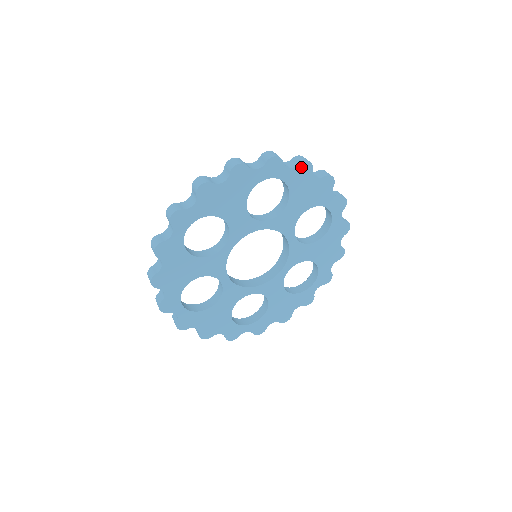
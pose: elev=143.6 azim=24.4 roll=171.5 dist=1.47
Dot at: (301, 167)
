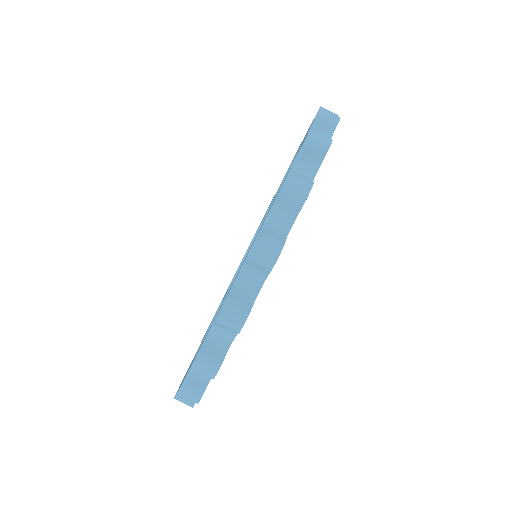
Dot at: occluded
